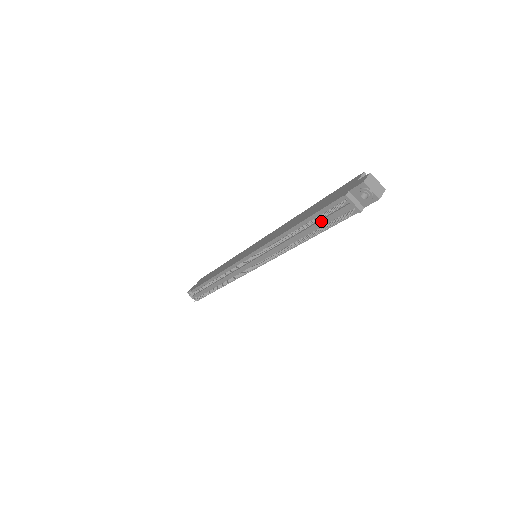
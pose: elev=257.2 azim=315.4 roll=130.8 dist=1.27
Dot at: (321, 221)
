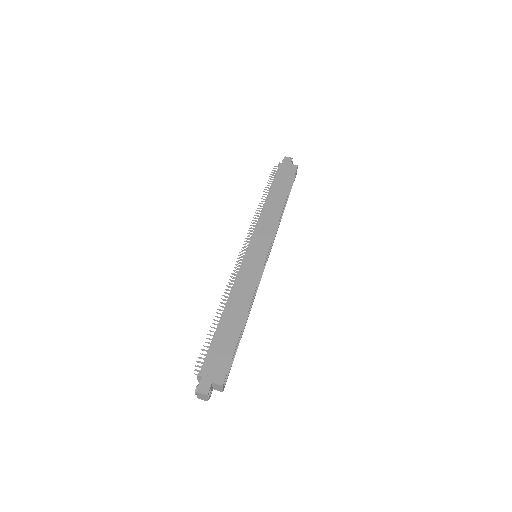
Dot at: (210, 344)
